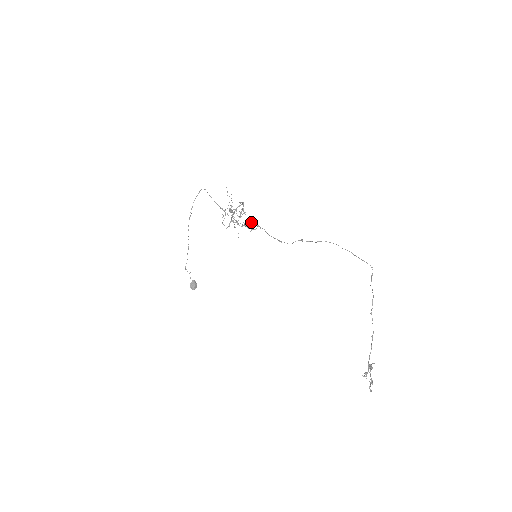
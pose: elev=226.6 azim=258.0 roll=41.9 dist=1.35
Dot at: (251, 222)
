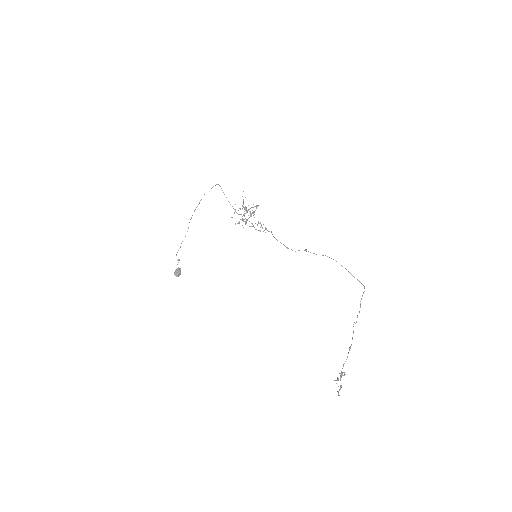
Dot at: (261, 224)
